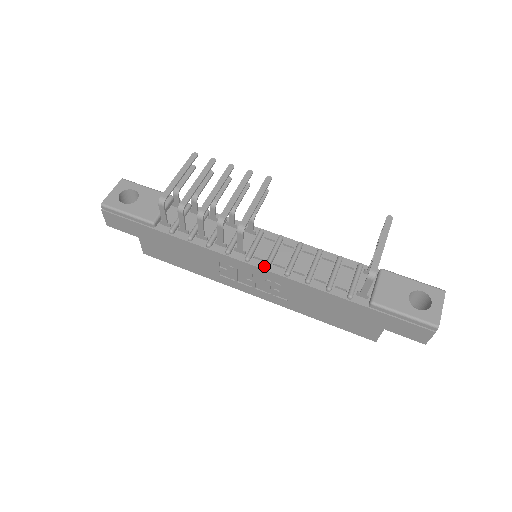
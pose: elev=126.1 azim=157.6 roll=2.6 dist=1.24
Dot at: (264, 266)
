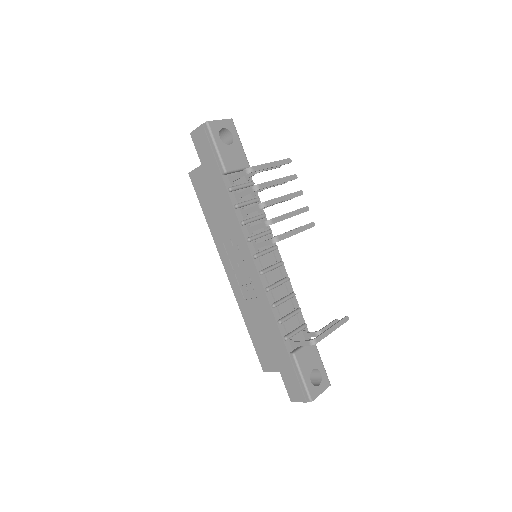
Dot at: (260, 271)
